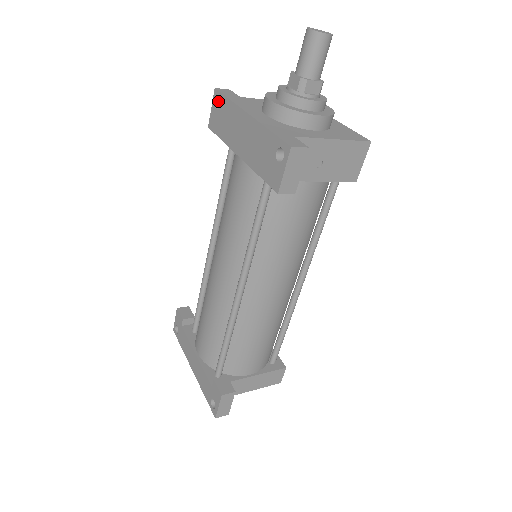
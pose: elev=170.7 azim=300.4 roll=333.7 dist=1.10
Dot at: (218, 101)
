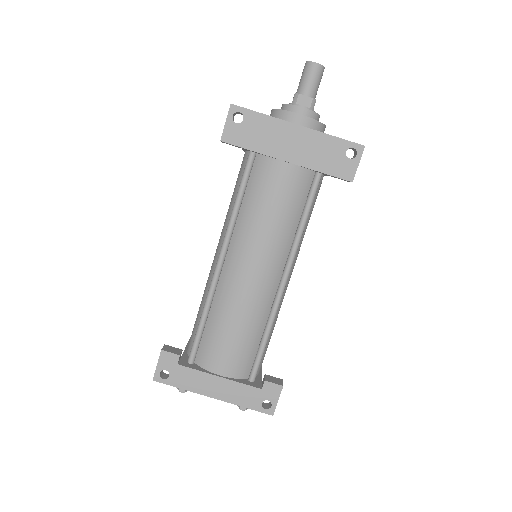
Dot at: (233, 116)
